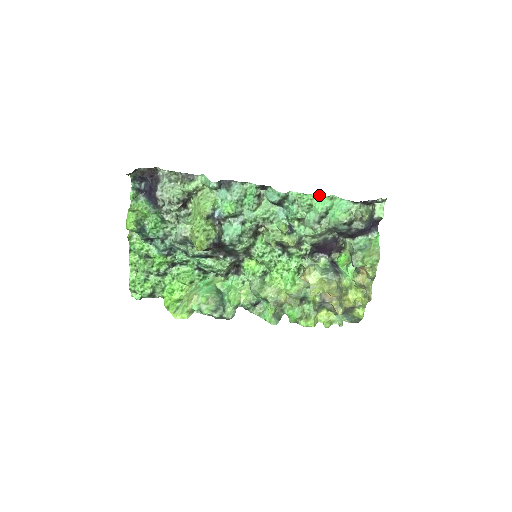
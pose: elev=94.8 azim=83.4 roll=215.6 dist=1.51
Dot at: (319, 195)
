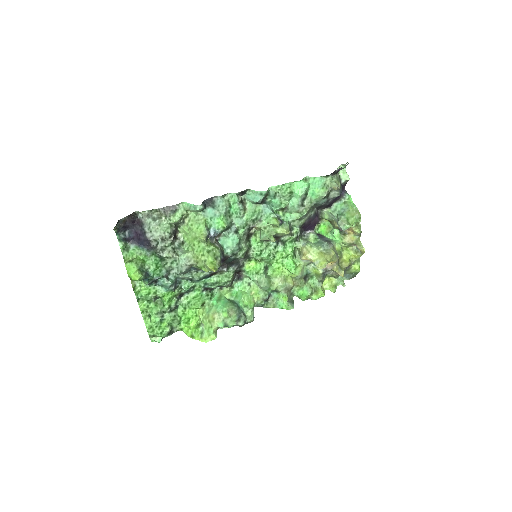
Dot at: (295, 181)
